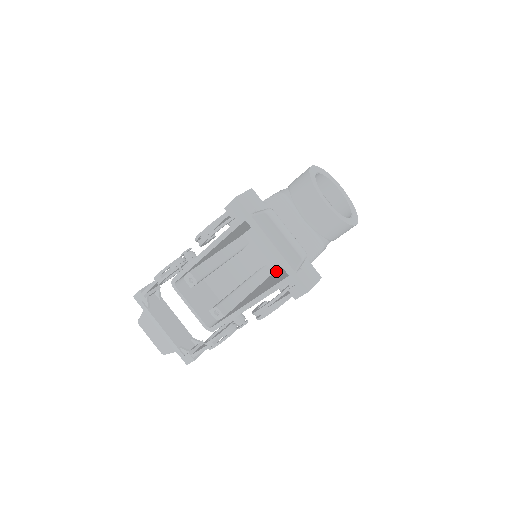
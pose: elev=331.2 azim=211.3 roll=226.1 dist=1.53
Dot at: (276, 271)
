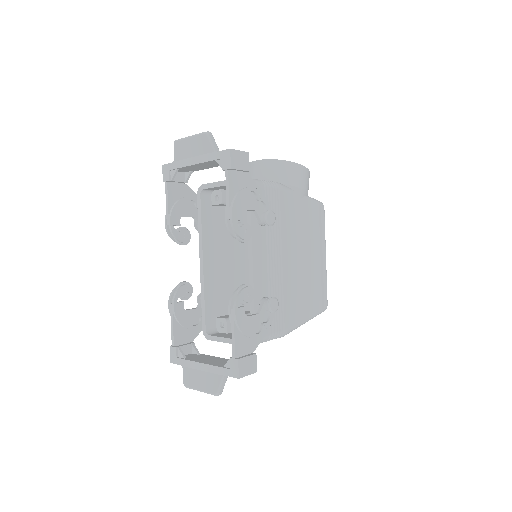
Dot at: occluded
